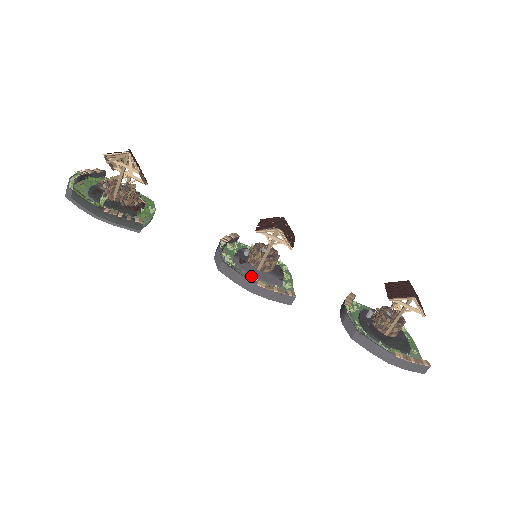
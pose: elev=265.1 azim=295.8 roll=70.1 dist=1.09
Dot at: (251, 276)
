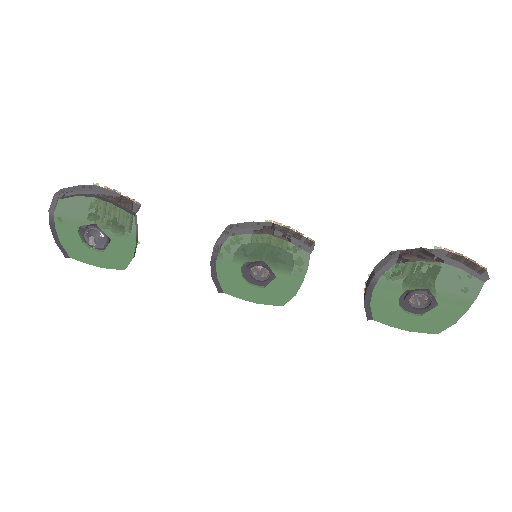
Dot at: (260, 244)
